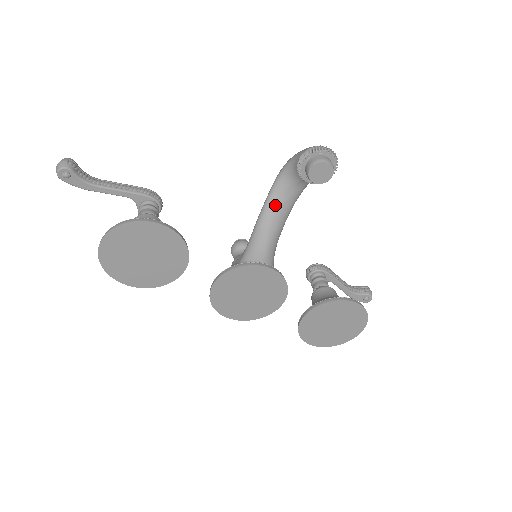
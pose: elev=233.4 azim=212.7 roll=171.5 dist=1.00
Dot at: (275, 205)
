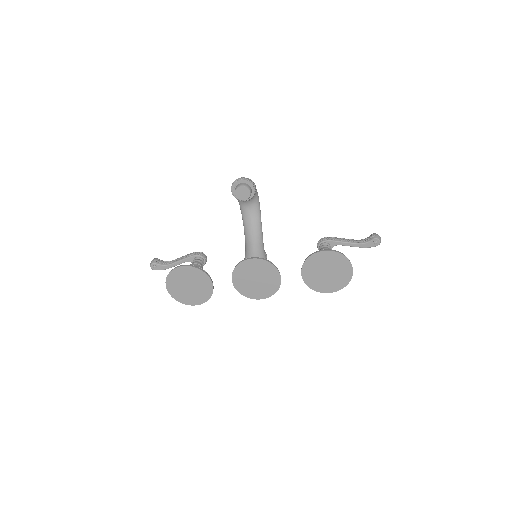
Dot at: (247, 222)
